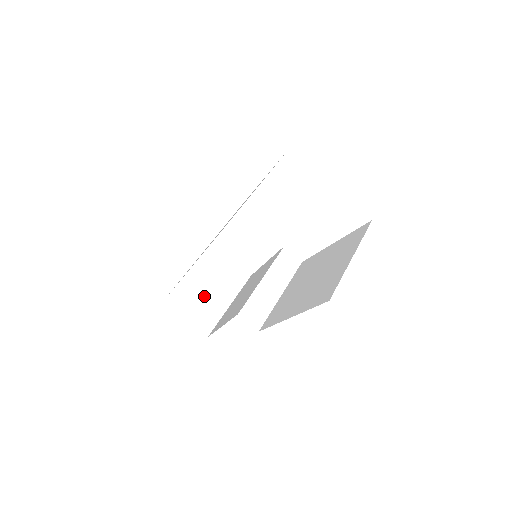
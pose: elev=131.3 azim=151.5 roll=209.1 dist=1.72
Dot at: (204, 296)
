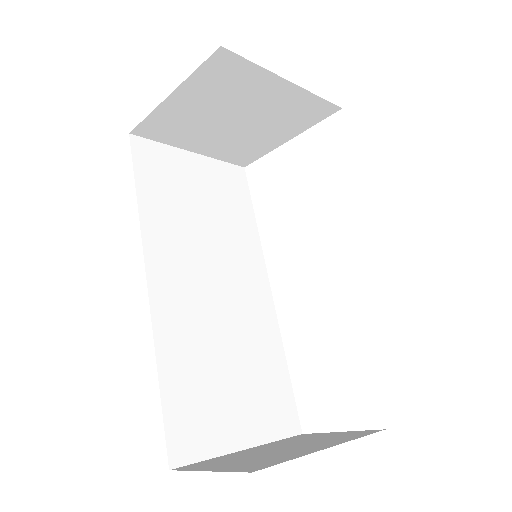
Dot at: (265, 454)
